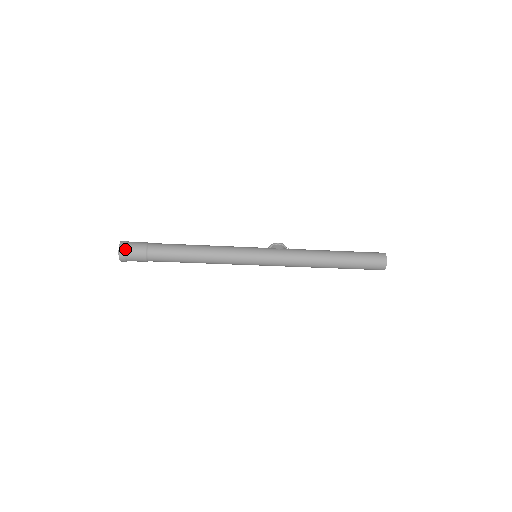
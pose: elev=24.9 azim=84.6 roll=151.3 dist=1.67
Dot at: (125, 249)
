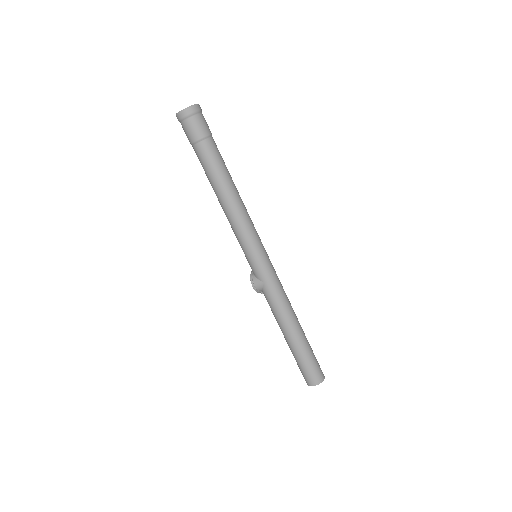
Dot at: occluded
